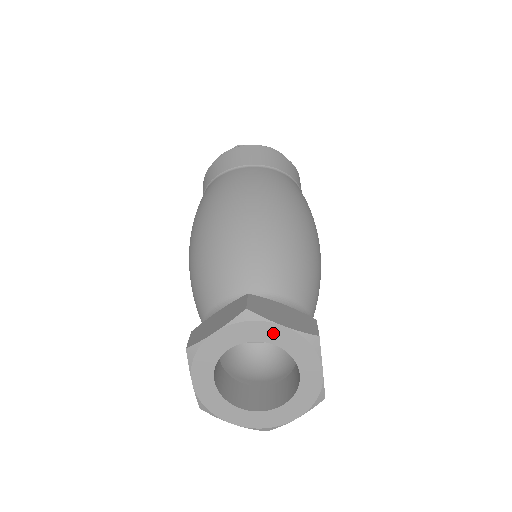
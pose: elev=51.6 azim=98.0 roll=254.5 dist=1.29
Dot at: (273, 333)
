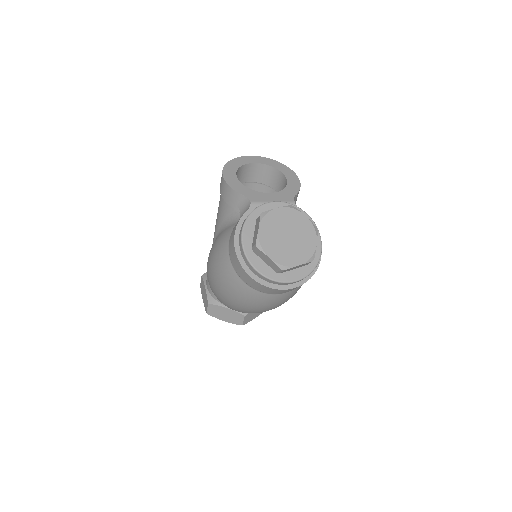
Dot at: occluded
